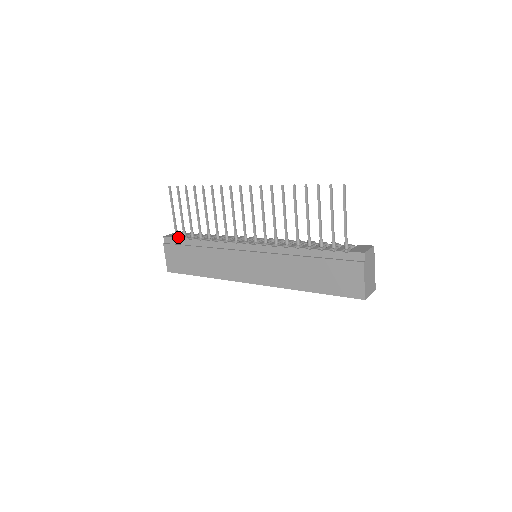
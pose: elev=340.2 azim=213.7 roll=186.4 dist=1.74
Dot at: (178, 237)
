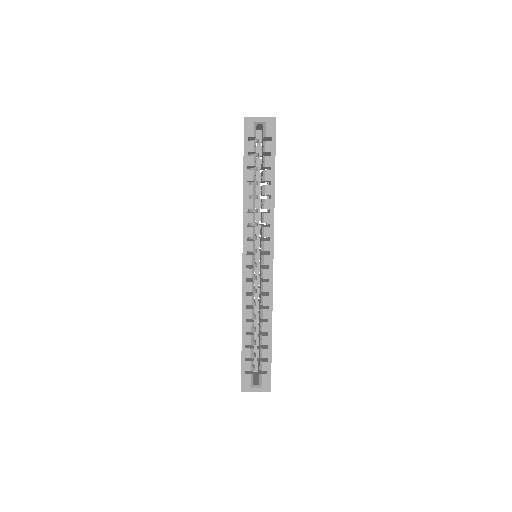
Dot at: occluded
